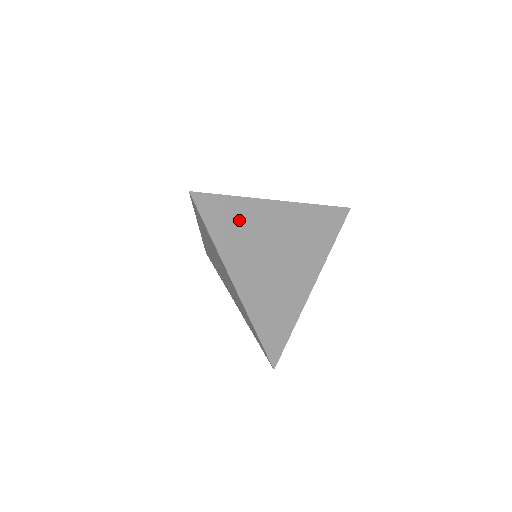
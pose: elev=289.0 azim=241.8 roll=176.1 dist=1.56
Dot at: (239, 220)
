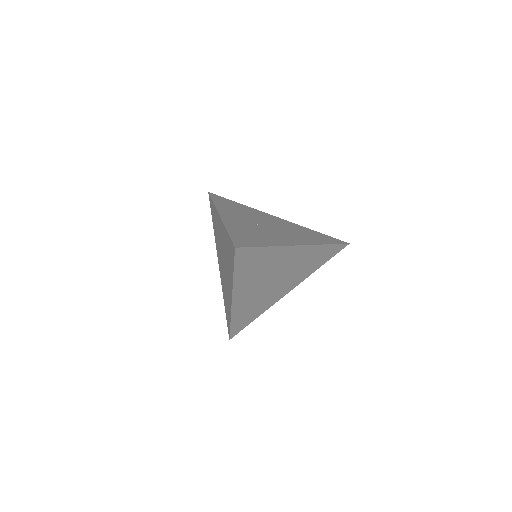
Dot at: (239, 208)
